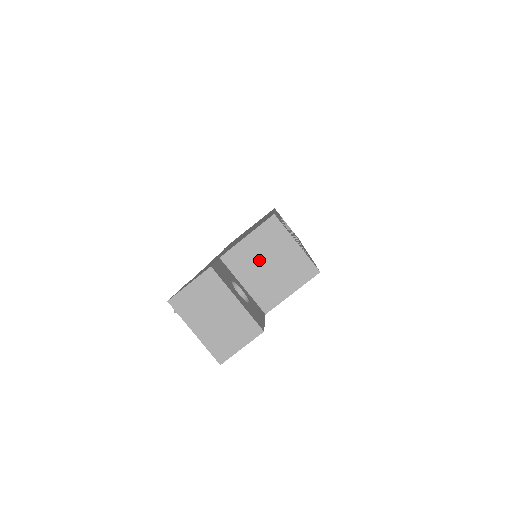
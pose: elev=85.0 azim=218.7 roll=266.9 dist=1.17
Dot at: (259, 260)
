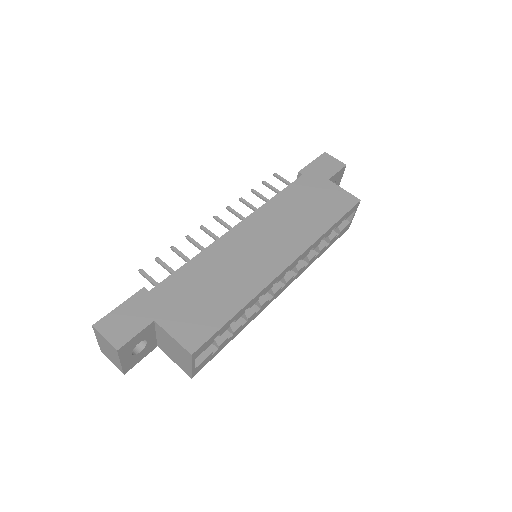
Dot at: (170, 344)
